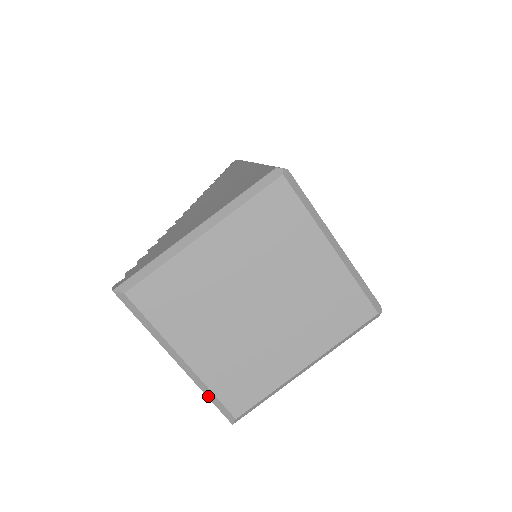
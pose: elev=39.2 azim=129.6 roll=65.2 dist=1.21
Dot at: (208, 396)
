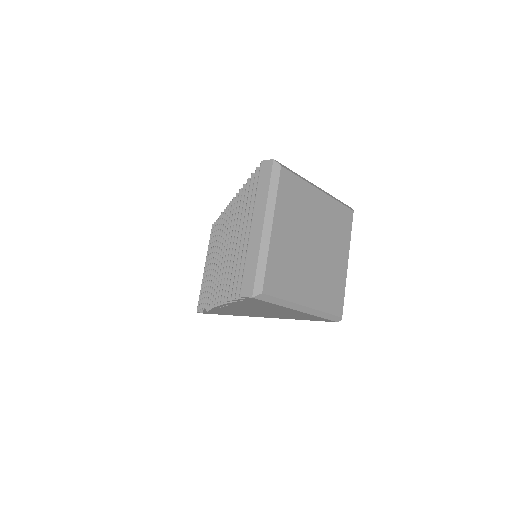
Dot at: (259, 264)
